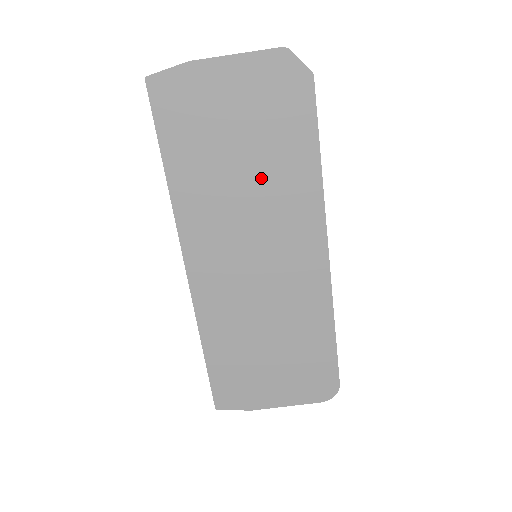
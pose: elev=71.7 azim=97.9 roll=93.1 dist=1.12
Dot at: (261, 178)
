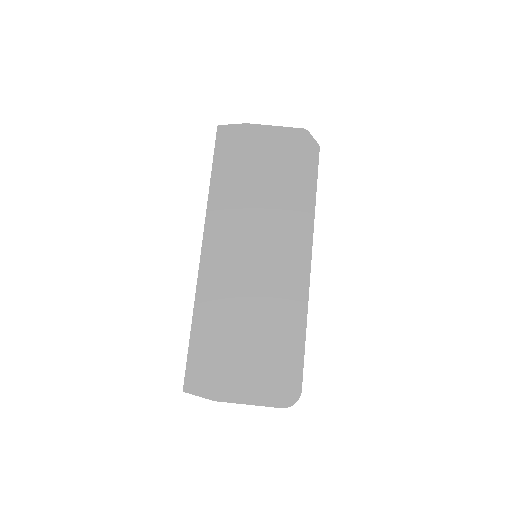
Dot at: (273, 199)
